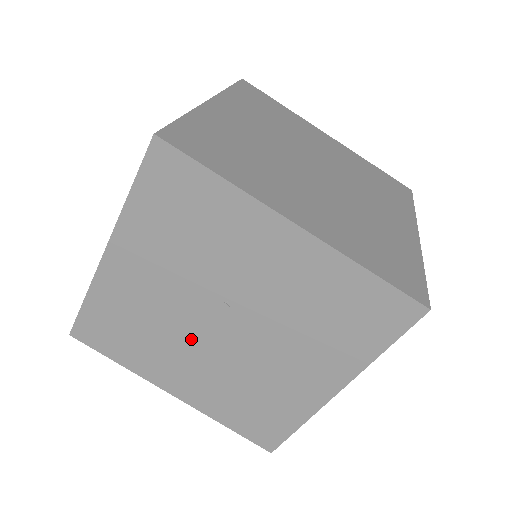
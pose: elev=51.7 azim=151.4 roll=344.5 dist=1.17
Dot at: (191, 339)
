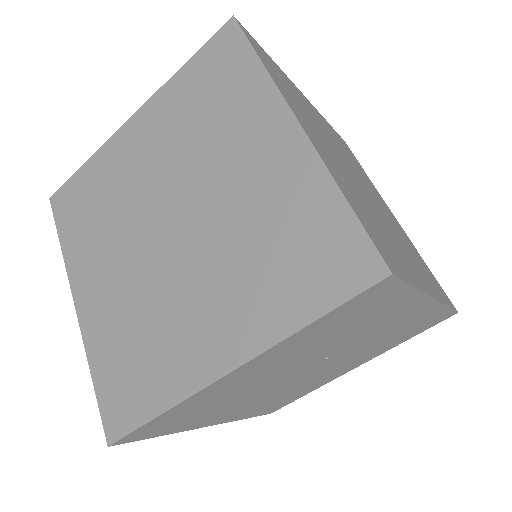
Dot at: (267, 389)
